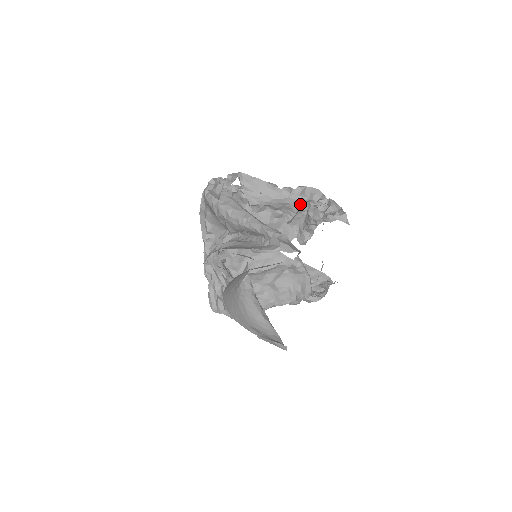
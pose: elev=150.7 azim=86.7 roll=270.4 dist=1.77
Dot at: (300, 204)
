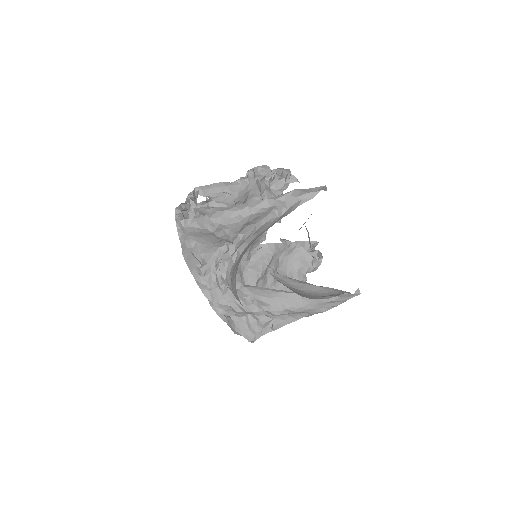
Dot at: (259, 185)
